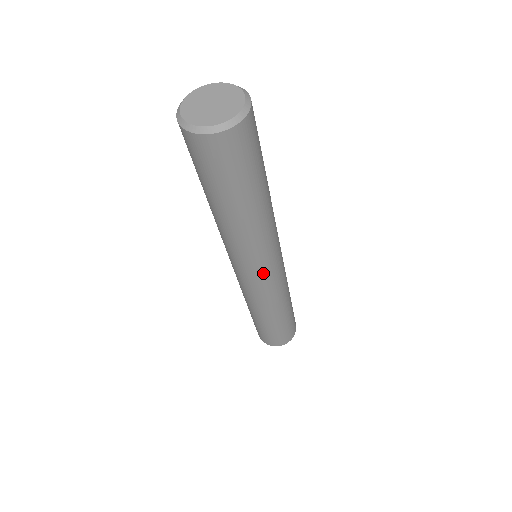
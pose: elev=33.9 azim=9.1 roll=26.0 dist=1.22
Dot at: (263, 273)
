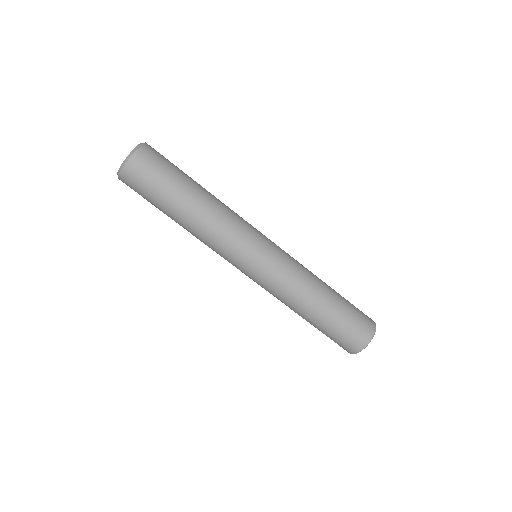
Dot at: (253, 259)
